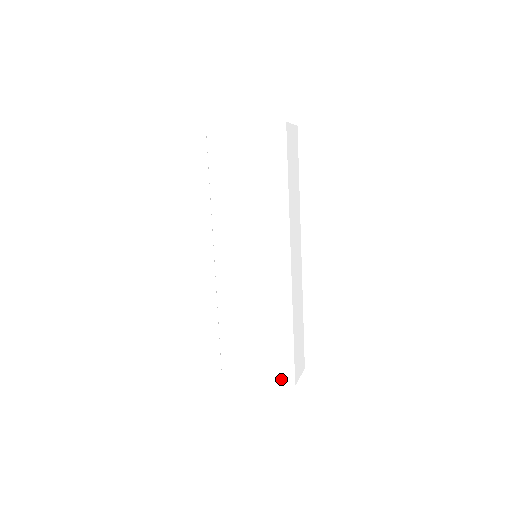
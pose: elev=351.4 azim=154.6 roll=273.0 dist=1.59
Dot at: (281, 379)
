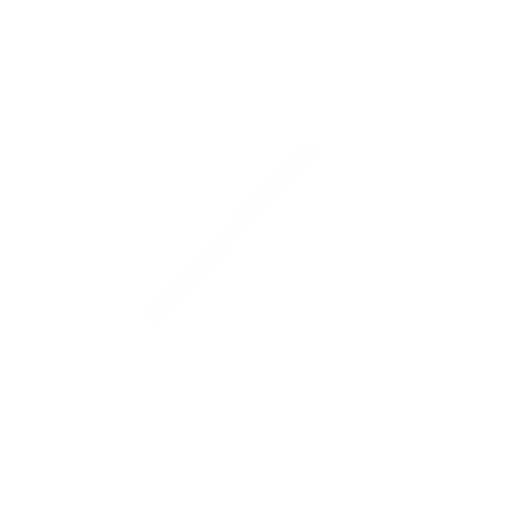
Dot at: (204, 358)
